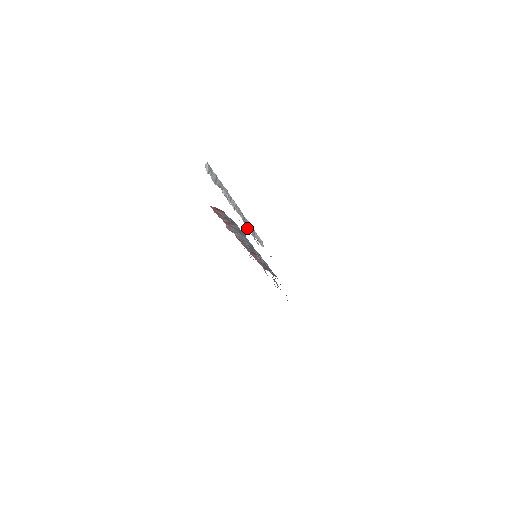
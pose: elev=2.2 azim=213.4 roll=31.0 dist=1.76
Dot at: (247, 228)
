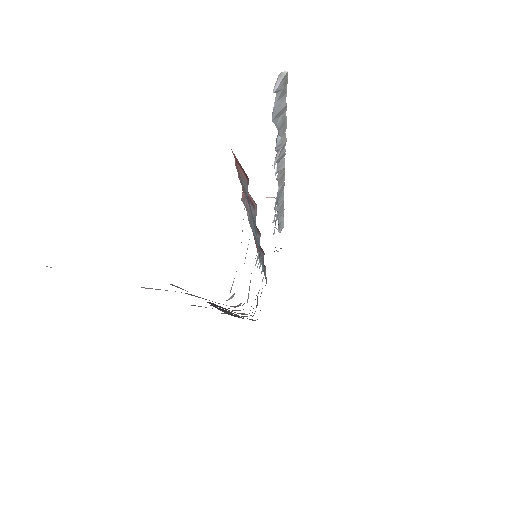
Dot at: (275, 206)
